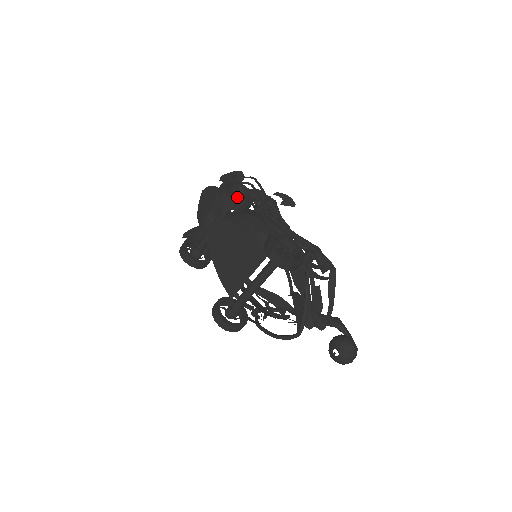
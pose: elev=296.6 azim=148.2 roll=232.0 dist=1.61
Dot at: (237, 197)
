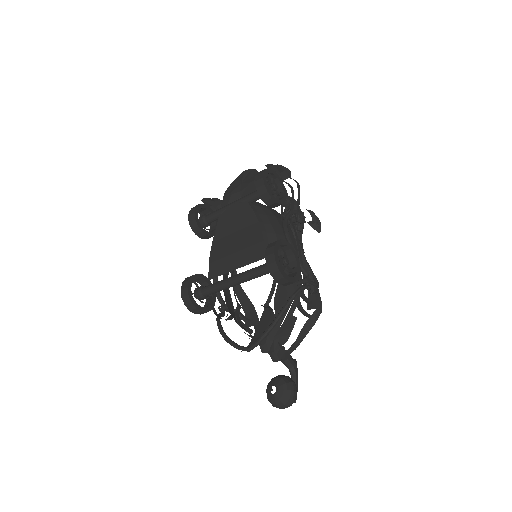
Dot at: (272, 189)
